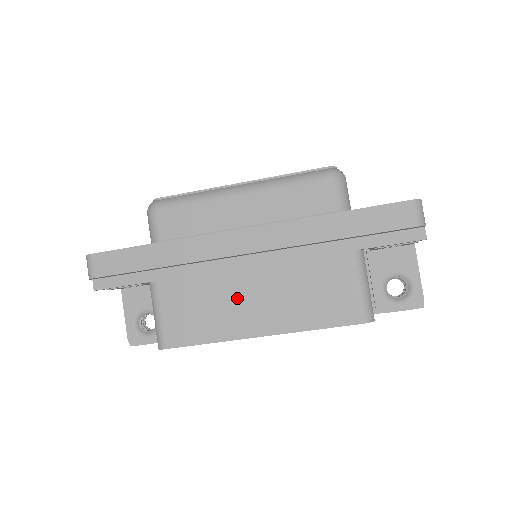
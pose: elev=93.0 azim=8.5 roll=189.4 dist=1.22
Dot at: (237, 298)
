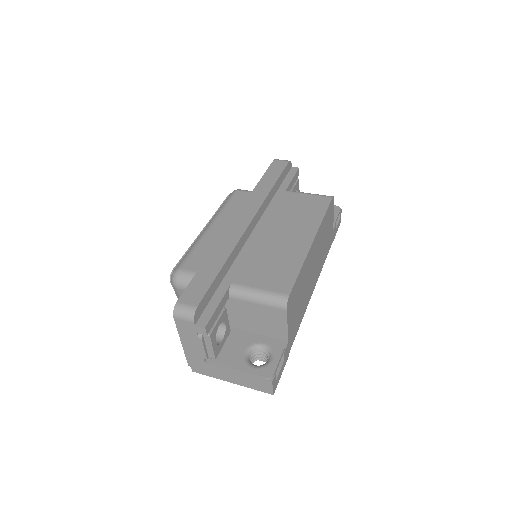
Dot at: (278, 244)
